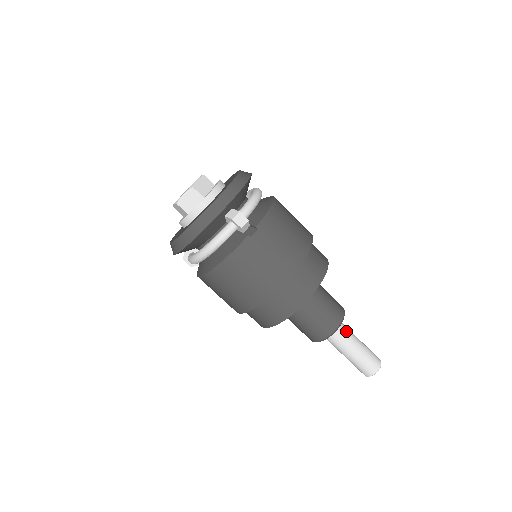
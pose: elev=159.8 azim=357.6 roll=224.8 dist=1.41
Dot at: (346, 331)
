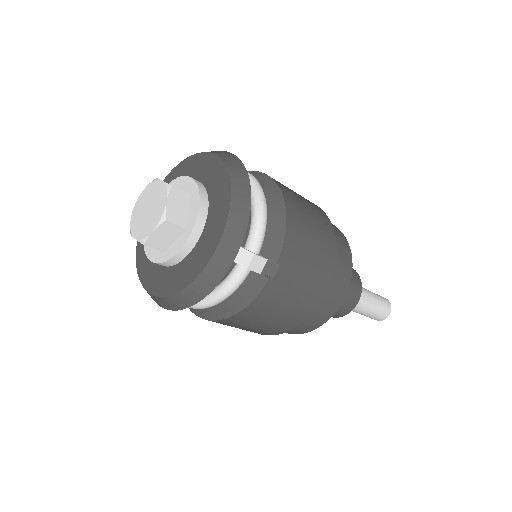
Dot at: occluded
